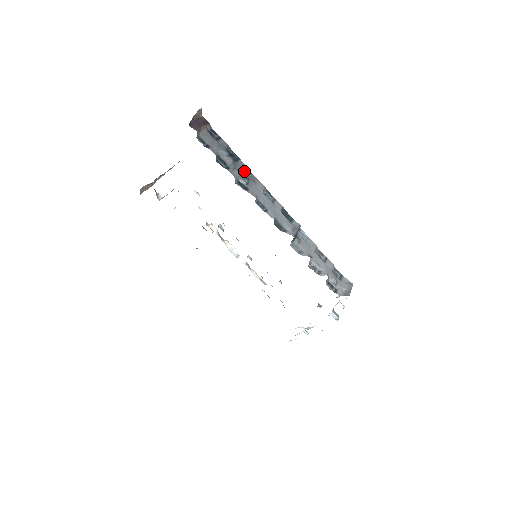
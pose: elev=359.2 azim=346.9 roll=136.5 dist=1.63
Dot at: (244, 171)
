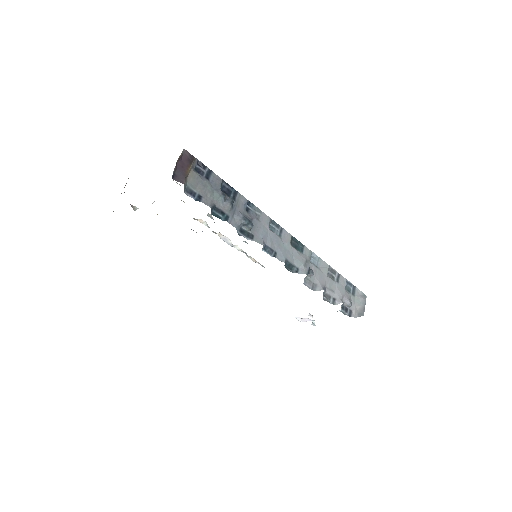
Dot at: (245, 209)
